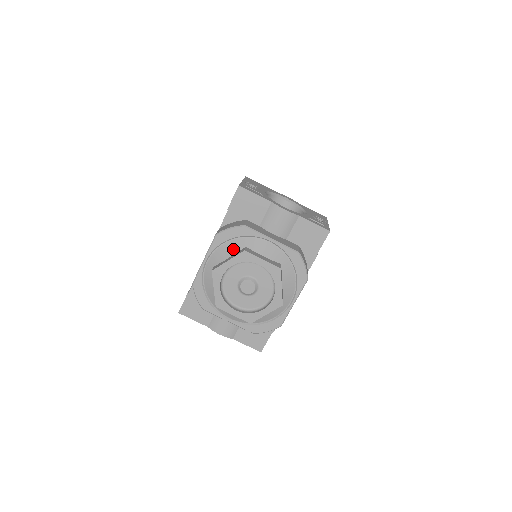
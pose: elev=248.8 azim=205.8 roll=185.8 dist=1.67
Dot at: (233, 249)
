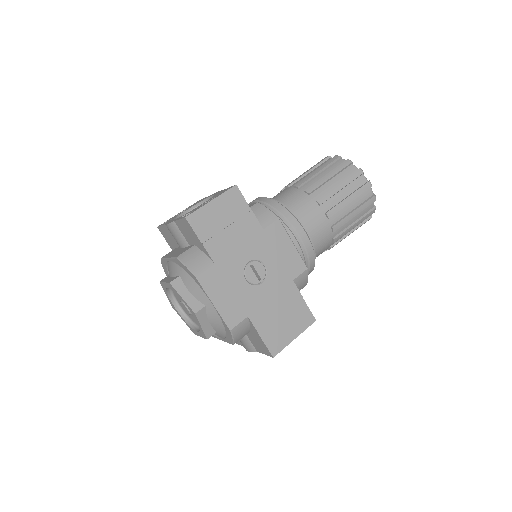
Dot at: occluded
